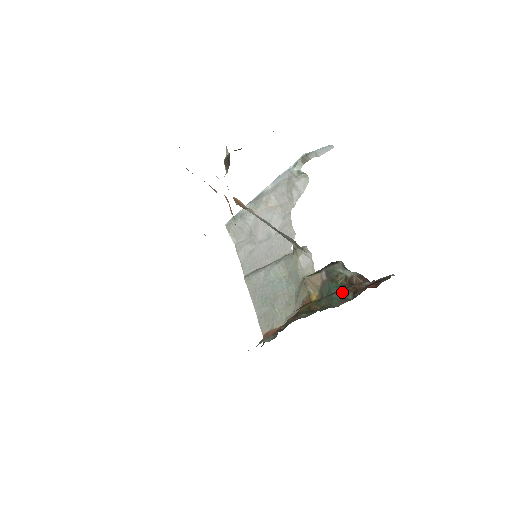
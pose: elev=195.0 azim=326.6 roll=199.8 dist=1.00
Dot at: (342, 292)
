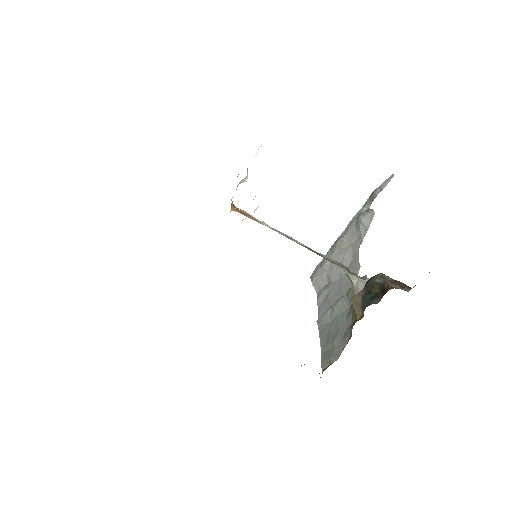
Dot at: (372, 300)
